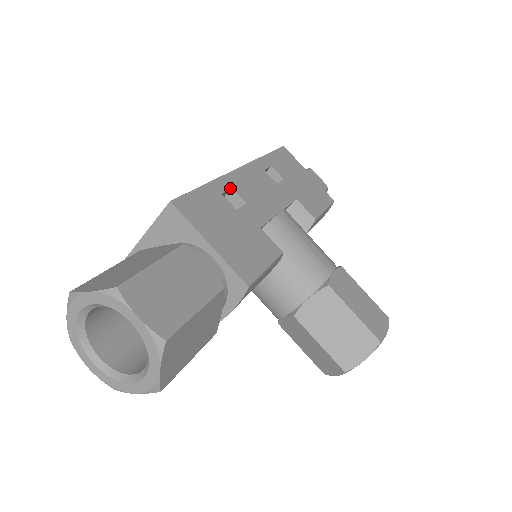
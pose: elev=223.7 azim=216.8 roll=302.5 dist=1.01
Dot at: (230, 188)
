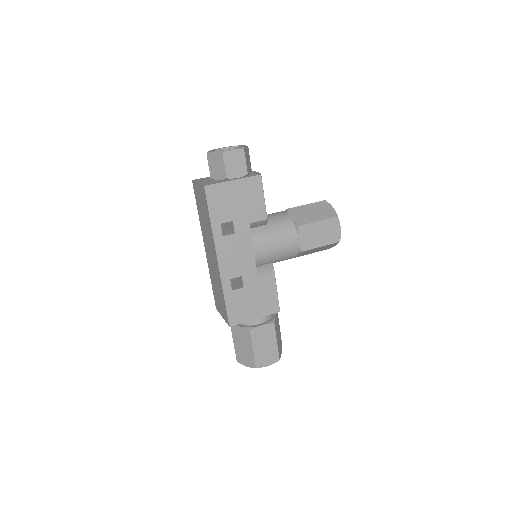
Dot at: (230, 281)
